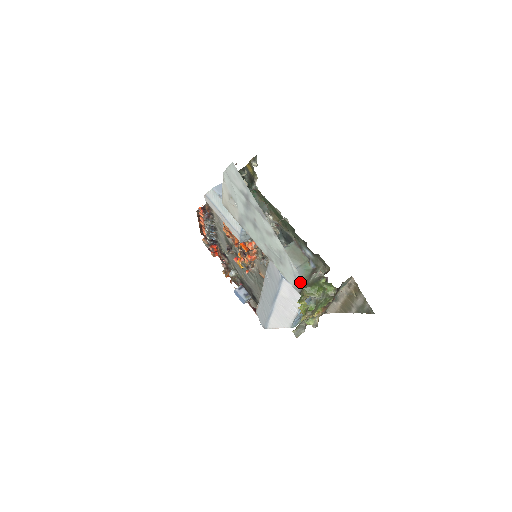
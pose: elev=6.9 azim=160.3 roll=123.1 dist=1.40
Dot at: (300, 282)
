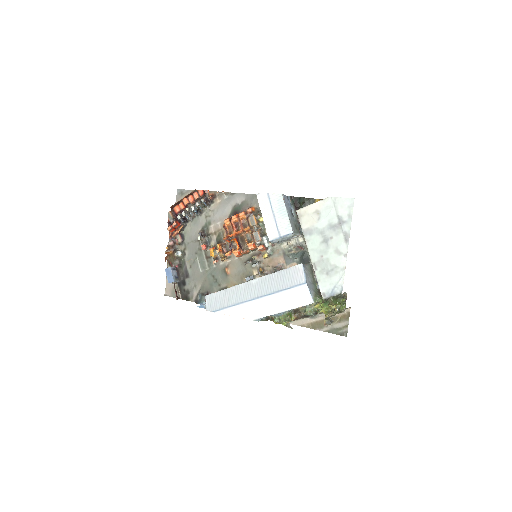
Dot at: (336, 292)
